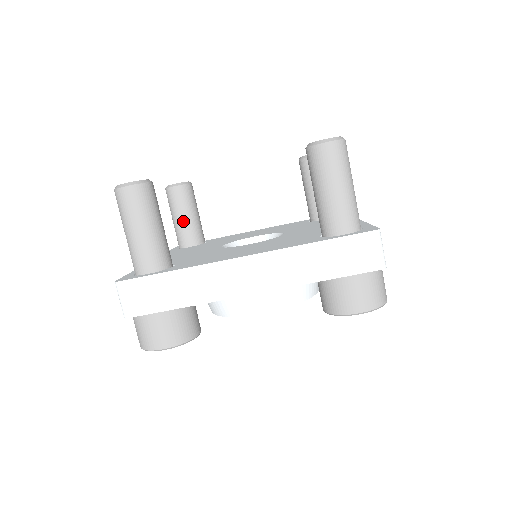
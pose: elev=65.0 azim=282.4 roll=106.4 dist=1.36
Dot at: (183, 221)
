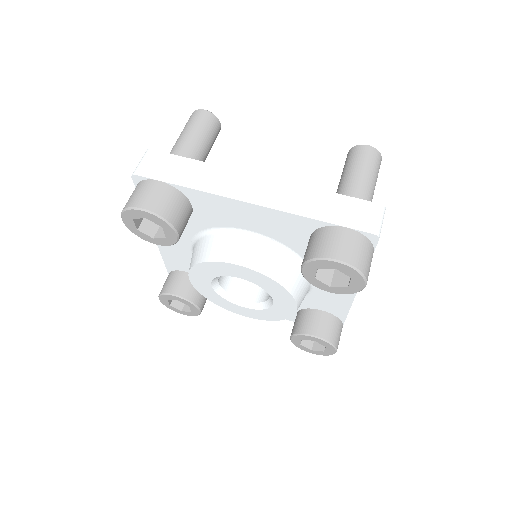
Dot at: occluded
